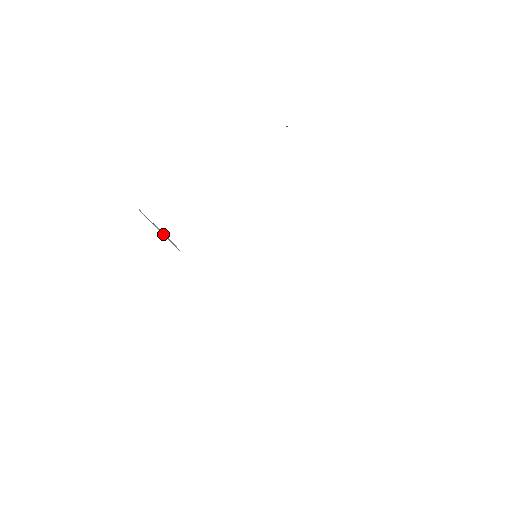
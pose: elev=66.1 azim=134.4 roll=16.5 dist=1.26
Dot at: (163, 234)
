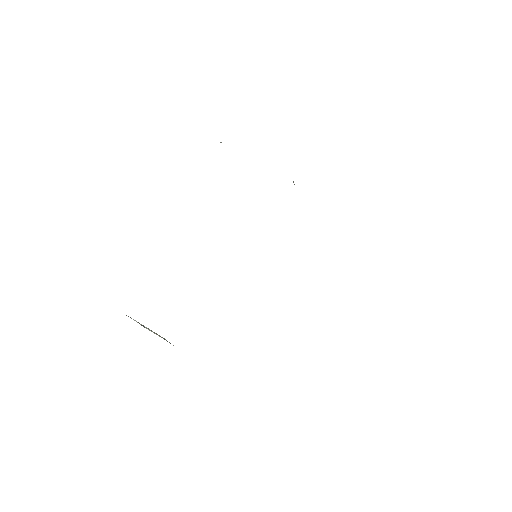
Dot at: (153, 332)
